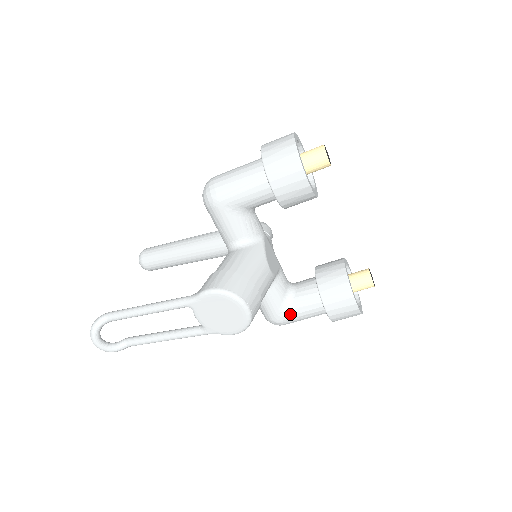
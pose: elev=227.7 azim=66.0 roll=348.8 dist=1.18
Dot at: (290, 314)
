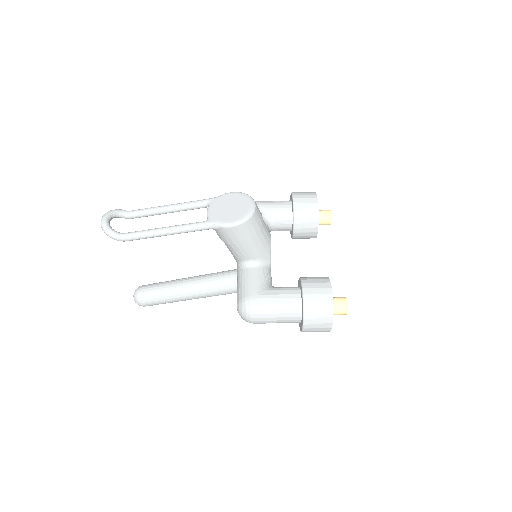
Dot at: (266, 294)
